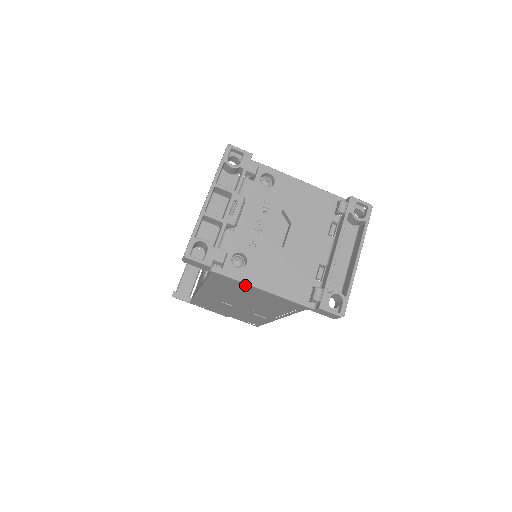
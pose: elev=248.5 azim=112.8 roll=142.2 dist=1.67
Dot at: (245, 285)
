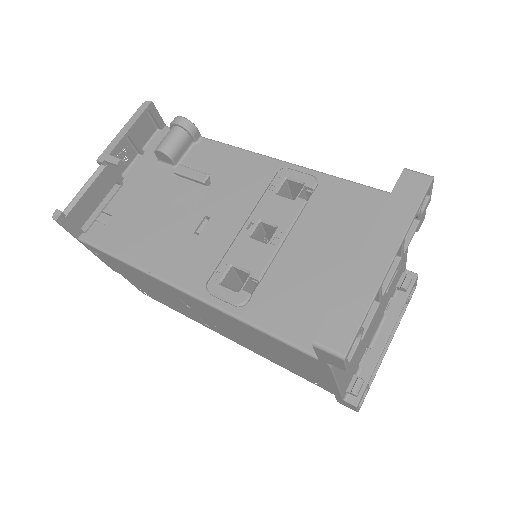
Dot at: (326, 374)
